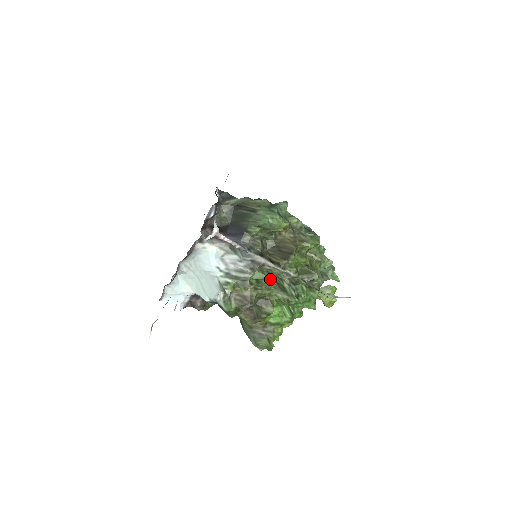
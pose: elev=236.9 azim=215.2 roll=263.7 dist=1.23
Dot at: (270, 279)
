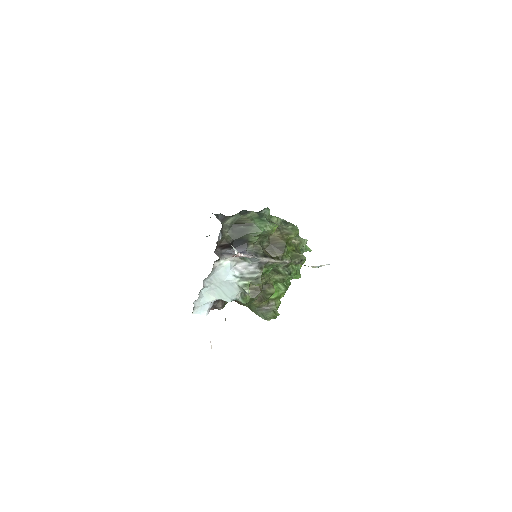
Dot at: occluded
